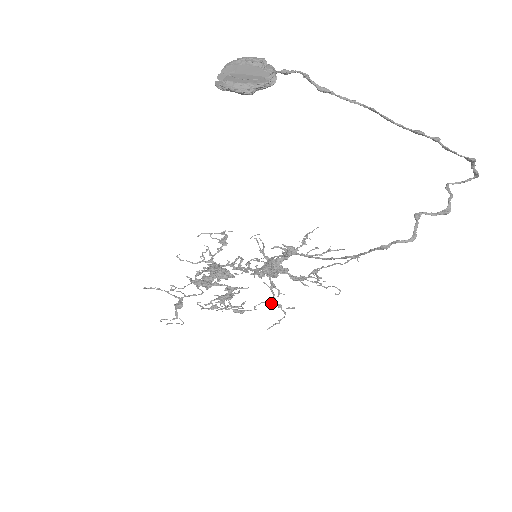
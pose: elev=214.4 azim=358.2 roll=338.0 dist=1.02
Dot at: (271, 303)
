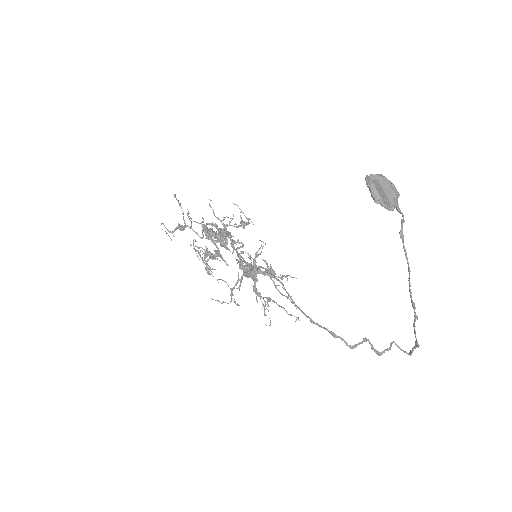
Dot at: occluded
